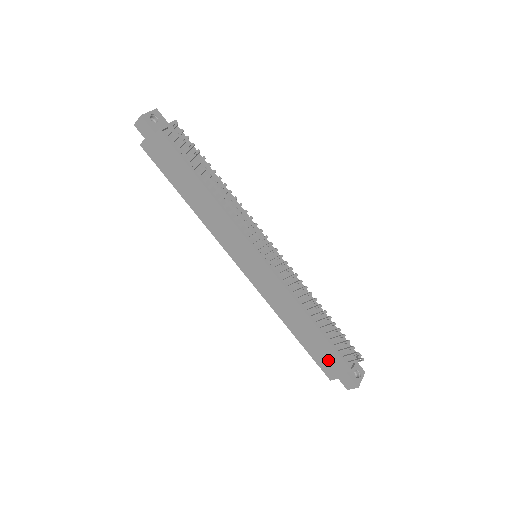
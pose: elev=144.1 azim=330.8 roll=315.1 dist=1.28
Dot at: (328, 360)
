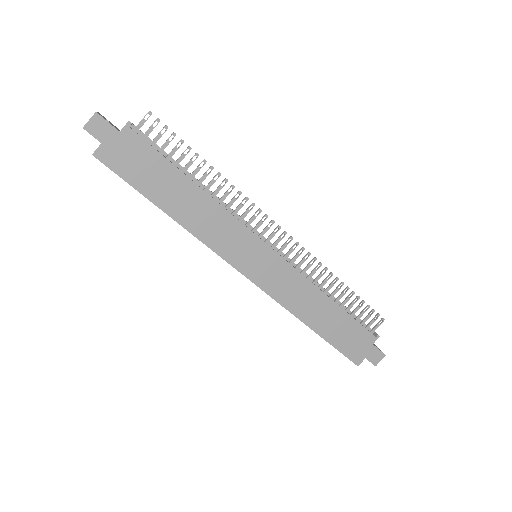
Dot at: (353, 341)
